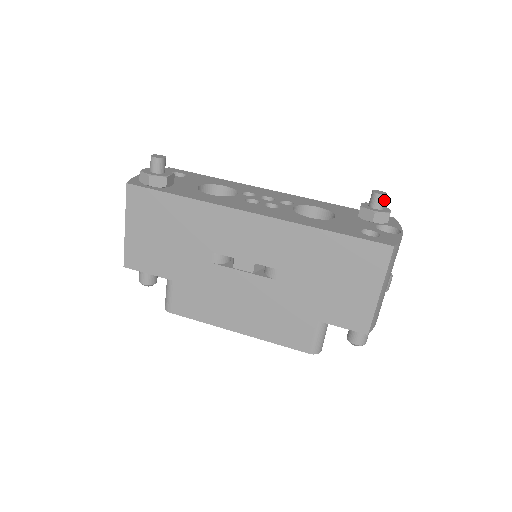
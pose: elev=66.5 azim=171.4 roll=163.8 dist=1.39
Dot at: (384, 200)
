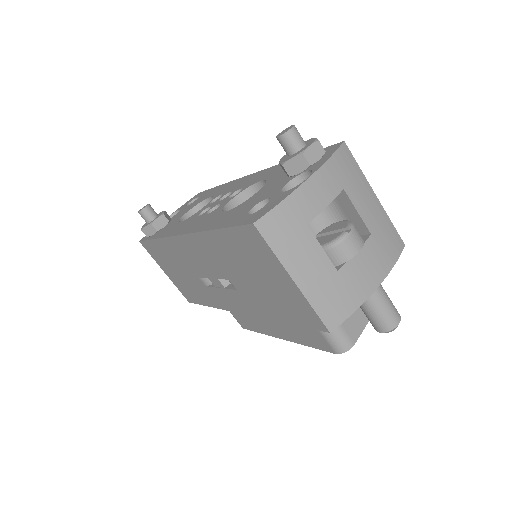
Dot at: (290, 139)
